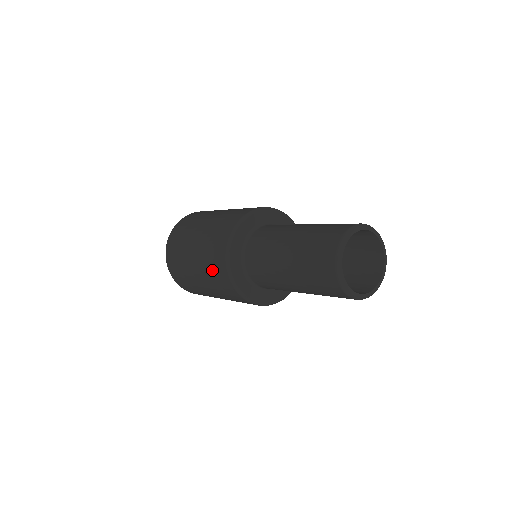
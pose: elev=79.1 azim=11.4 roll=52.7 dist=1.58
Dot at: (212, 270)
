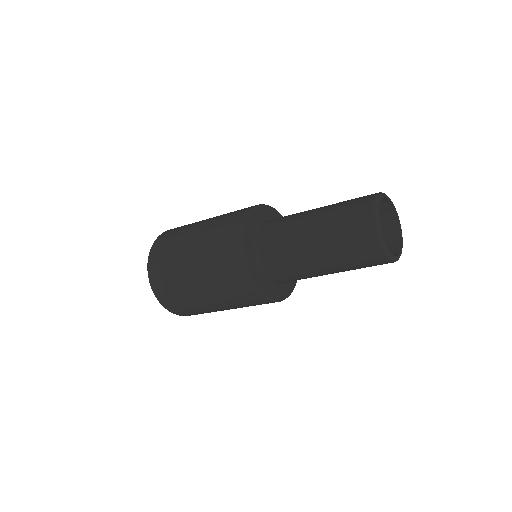
Dot at: (218, 257)
